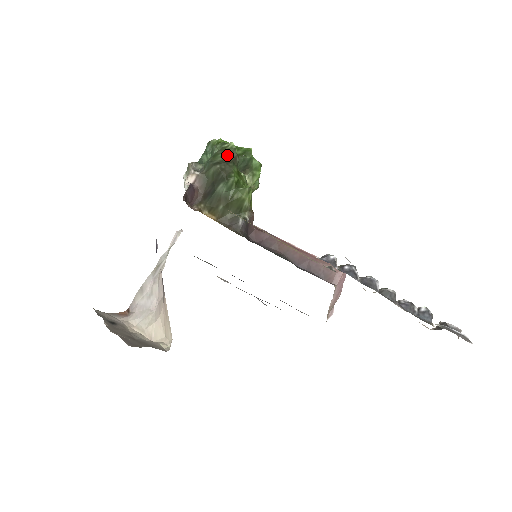
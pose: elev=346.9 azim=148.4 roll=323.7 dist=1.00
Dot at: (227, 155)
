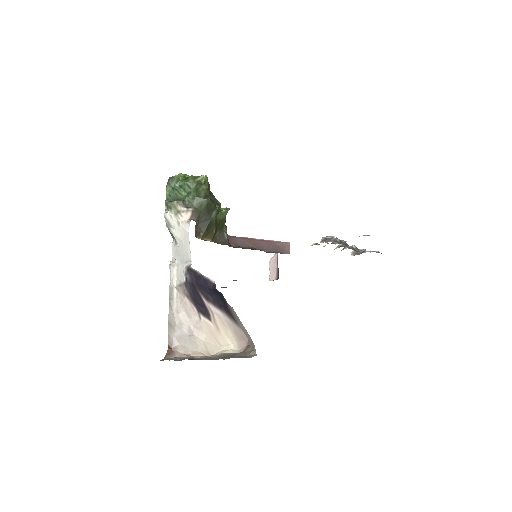
Dot at: (206, 187)
